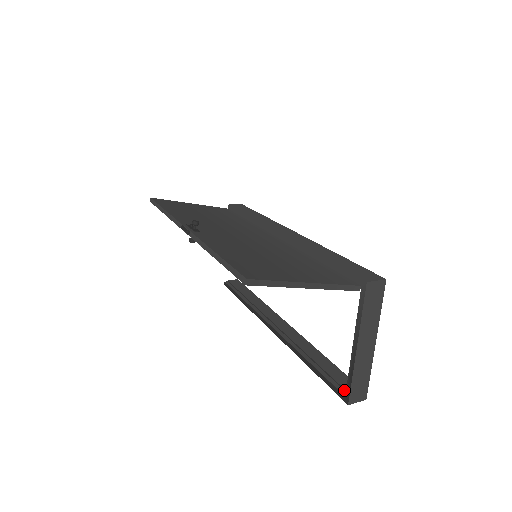
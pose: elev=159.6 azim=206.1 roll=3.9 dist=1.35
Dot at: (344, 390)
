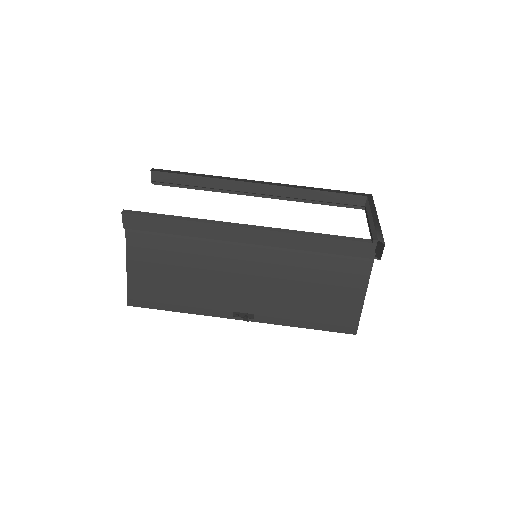
Dot at: (360, 206)
